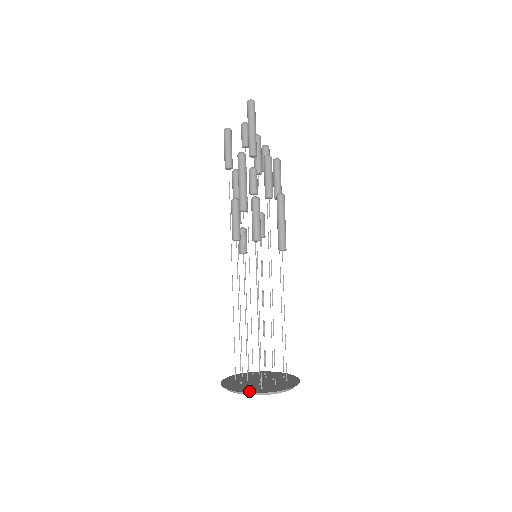
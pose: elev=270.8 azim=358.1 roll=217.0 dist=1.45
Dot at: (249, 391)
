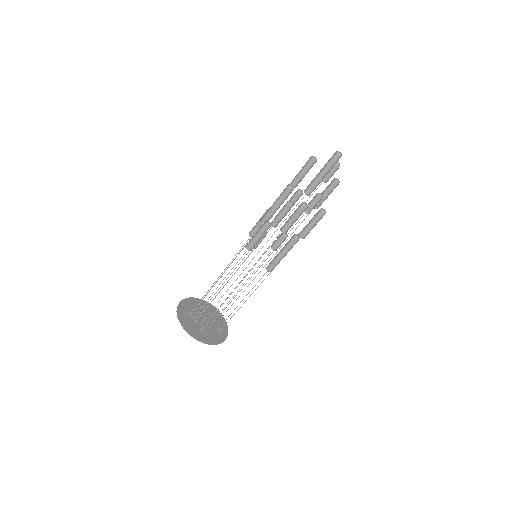
Dot at: (180, 317)
